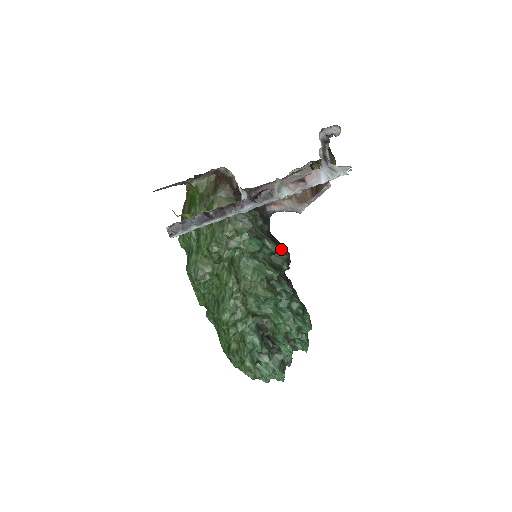
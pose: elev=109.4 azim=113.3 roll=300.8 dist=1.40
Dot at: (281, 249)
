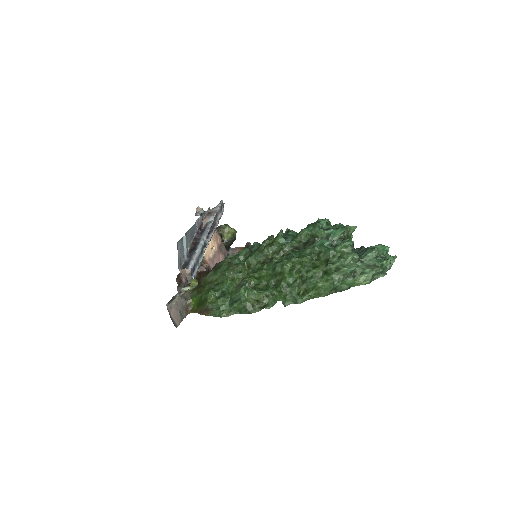
Dot at: occluded
